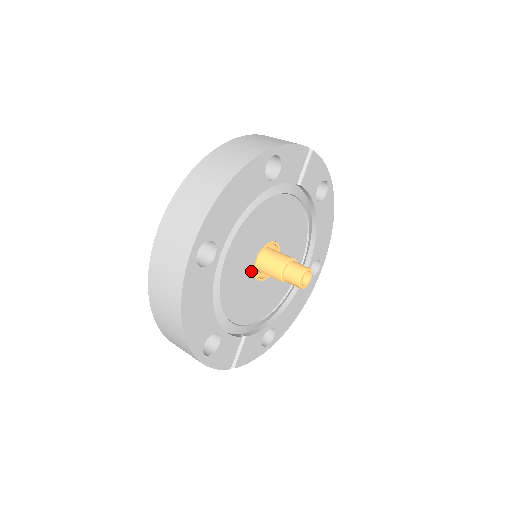
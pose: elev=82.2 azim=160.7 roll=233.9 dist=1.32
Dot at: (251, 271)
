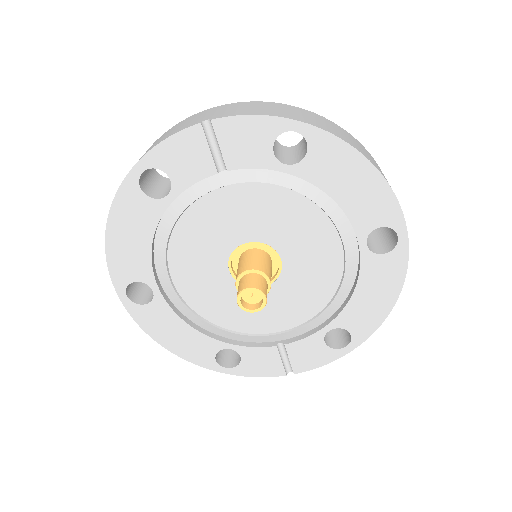
Dot at: (234, 283)
